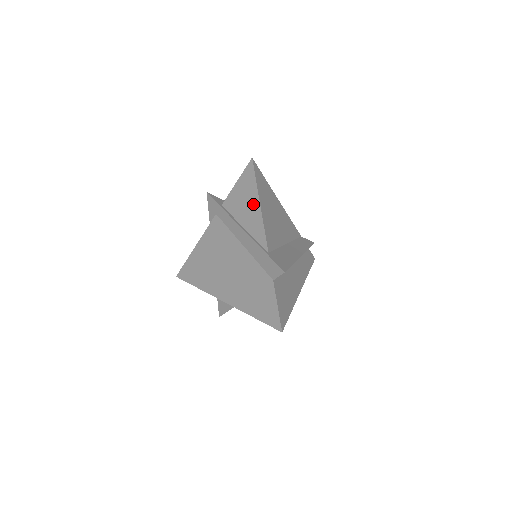
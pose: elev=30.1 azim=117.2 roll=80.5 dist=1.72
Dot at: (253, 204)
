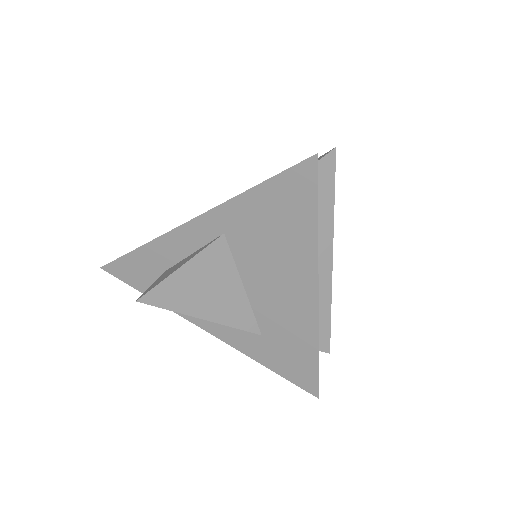
Dot at: occluded
